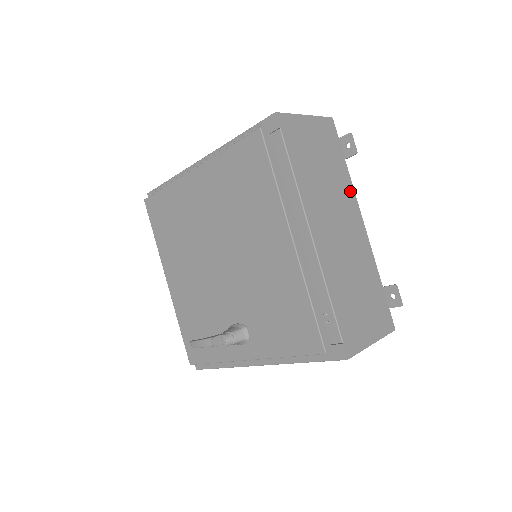
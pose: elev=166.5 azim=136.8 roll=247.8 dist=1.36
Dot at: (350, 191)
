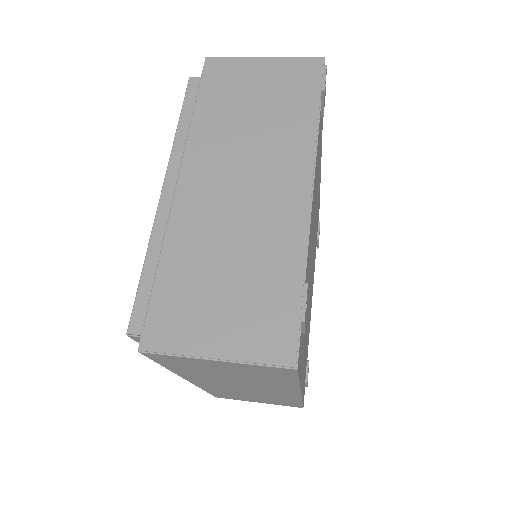
Dot at: (304, 144)
